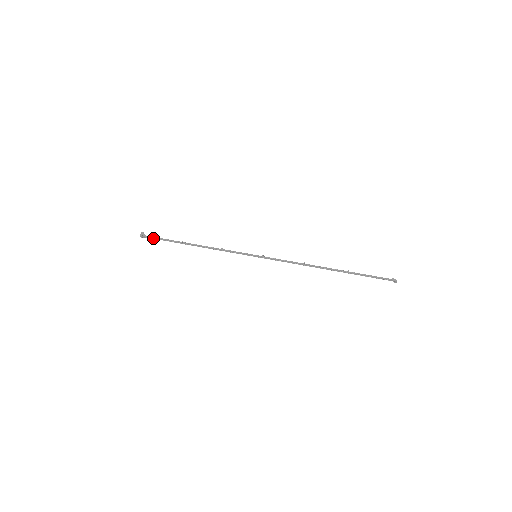
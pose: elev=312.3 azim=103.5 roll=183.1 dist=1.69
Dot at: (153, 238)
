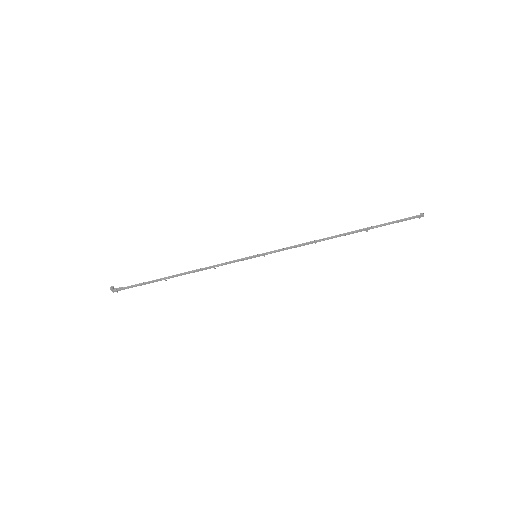
Dot at: occluded
